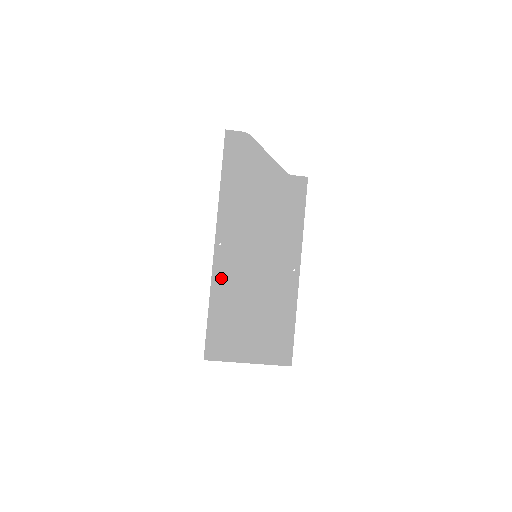
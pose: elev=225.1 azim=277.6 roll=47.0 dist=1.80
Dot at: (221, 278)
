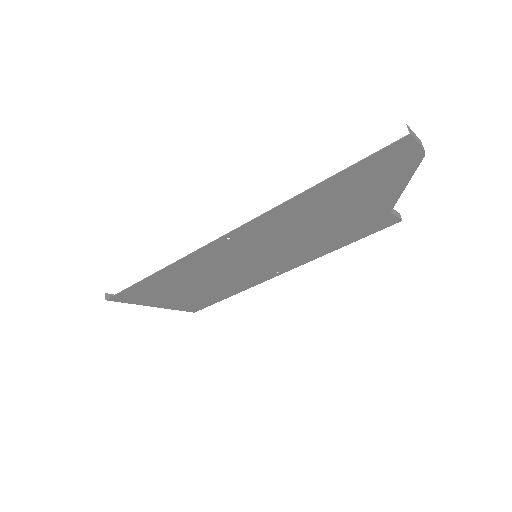
Dot at: (194, 261)
